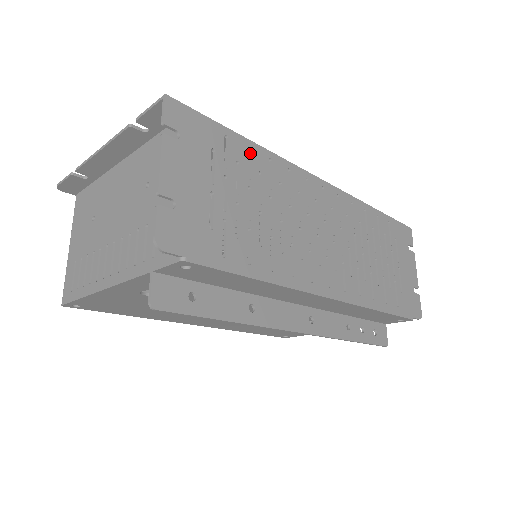
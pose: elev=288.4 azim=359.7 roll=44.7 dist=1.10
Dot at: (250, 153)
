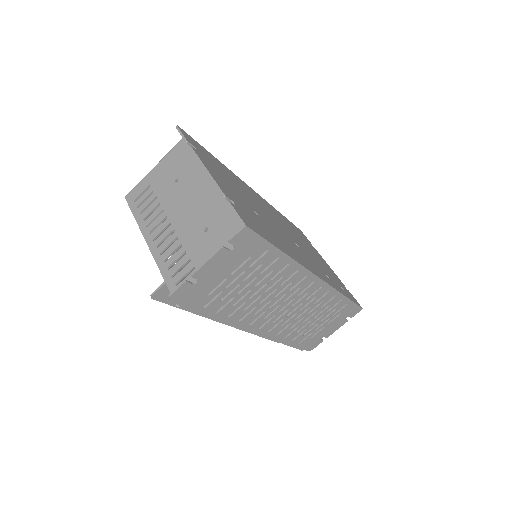
Dot at: (277, 260)
